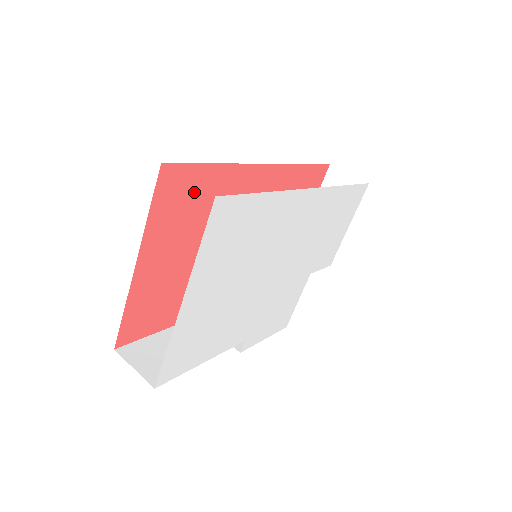
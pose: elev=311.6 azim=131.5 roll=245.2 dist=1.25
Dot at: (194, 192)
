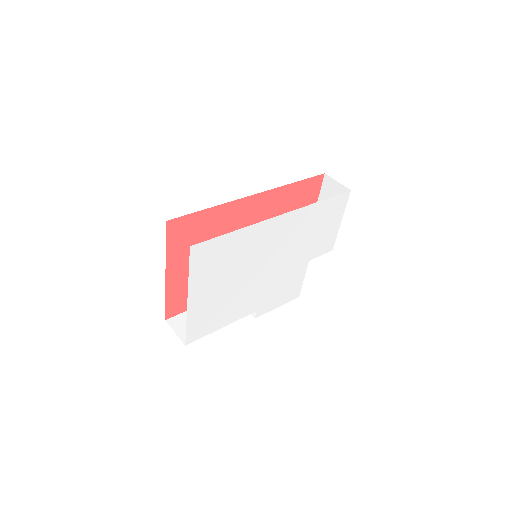
Dot at: (196, 228)
